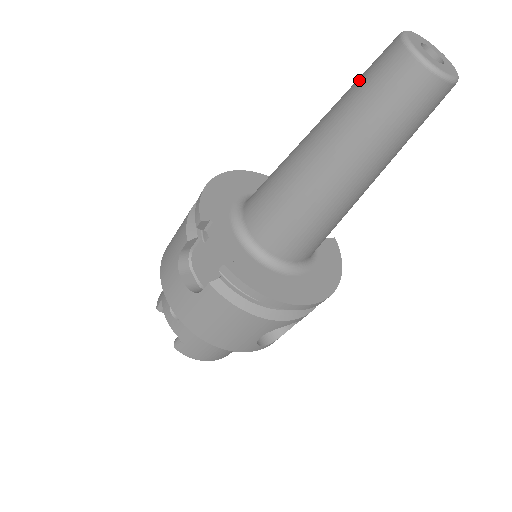
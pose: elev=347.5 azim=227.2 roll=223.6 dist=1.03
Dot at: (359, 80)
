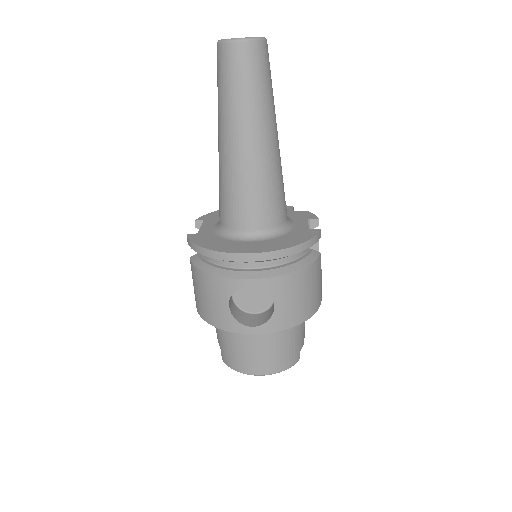
Dot at: occluded
